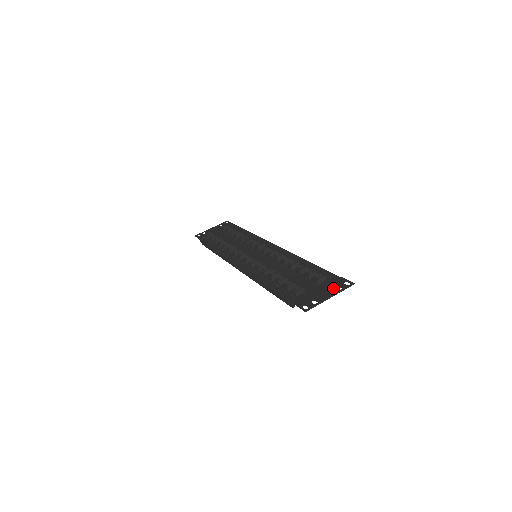
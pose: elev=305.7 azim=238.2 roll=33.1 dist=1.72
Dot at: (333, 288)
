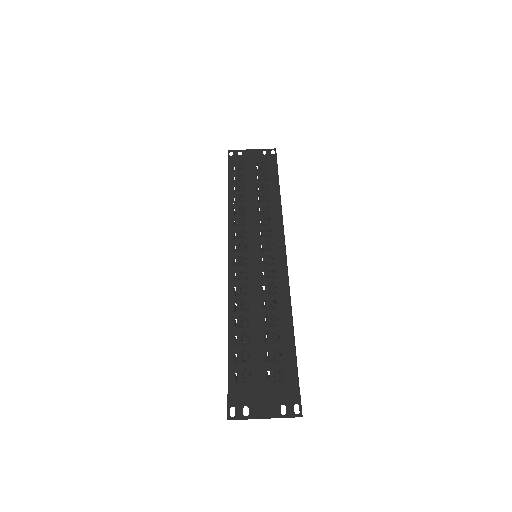
Dot at: (278, 404)
